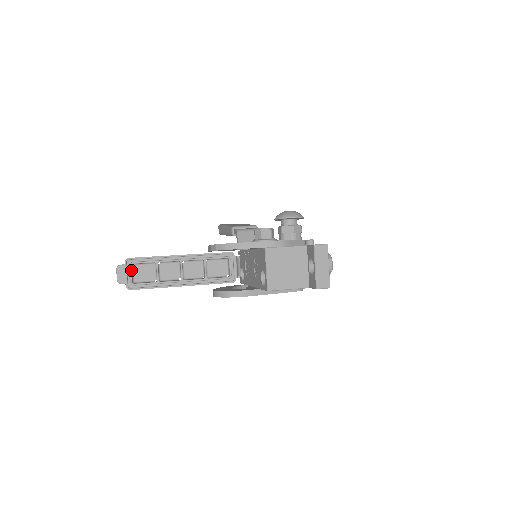
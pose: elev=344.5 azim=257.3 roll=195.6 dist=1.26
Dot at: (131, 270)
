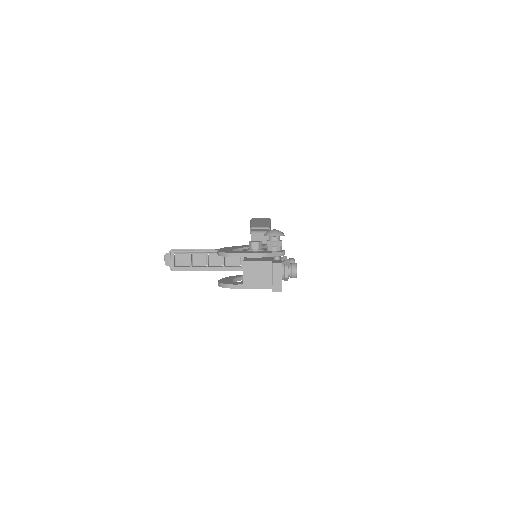
Dot at: (173, 258)
